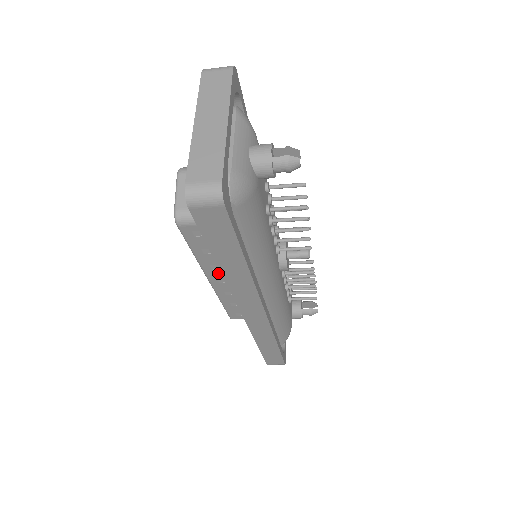
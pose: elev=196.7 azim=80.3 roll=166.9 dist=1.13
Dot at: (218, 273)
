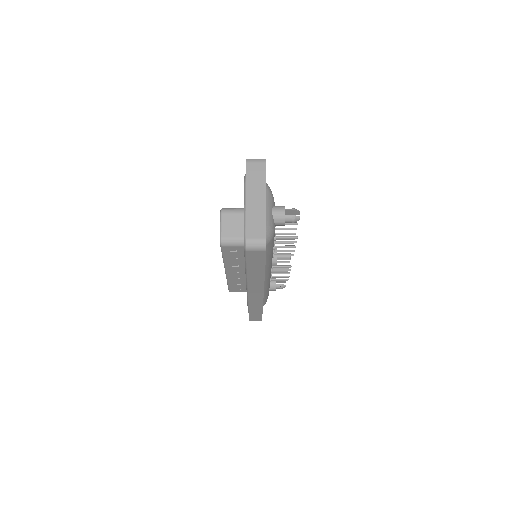
Dot at: (234, 268)
